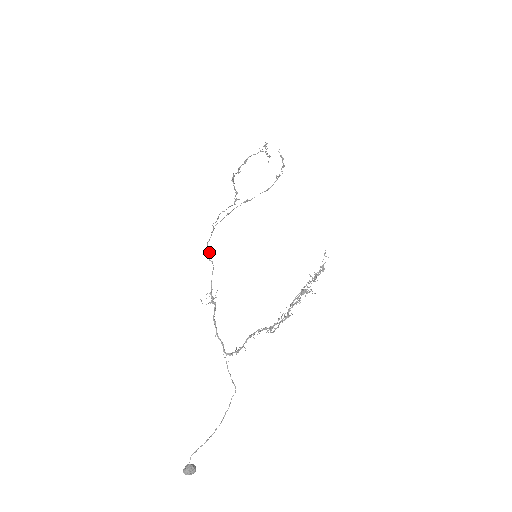
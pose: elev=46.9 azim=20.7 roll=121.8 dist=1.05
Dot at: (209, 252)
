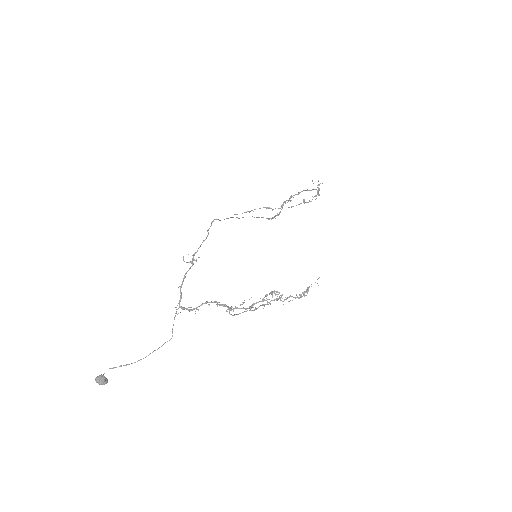
Dot at: (211, 225)
